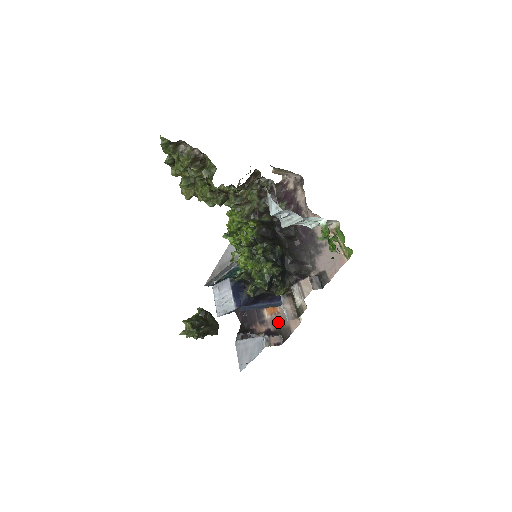
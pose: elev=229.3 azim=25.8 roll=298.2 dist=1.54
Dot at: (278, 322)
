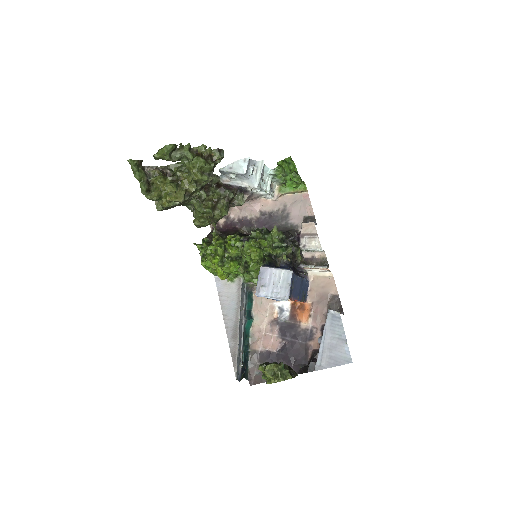
Dot at: (320, 309)
